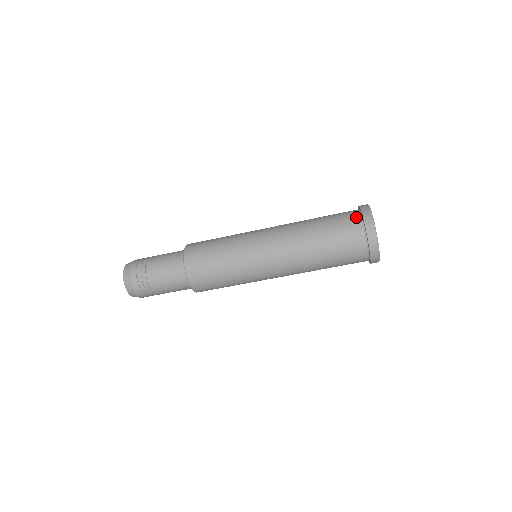
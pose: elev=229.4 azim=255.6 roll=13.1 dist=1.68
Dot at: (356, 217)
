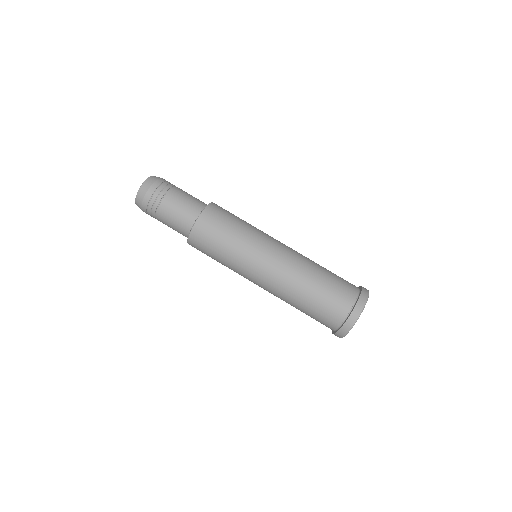
Dot at: (355, 288)
